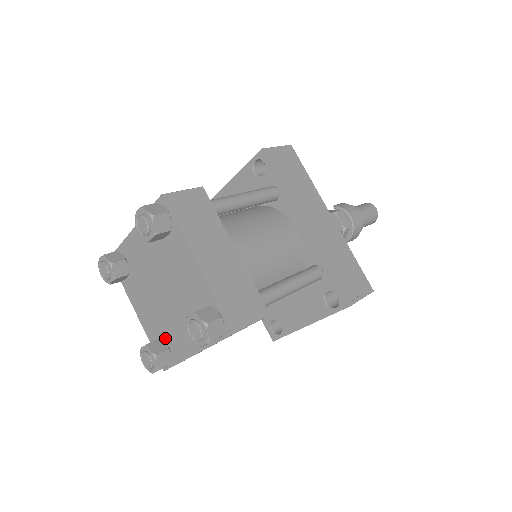
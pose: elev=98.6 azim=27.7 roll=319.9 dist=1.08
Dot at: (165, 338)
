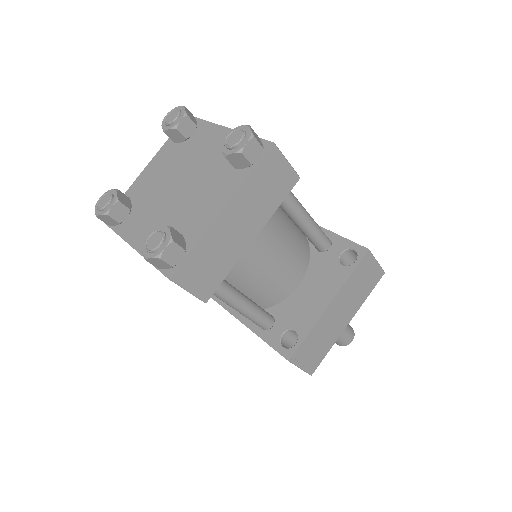
Dot at: occluded
